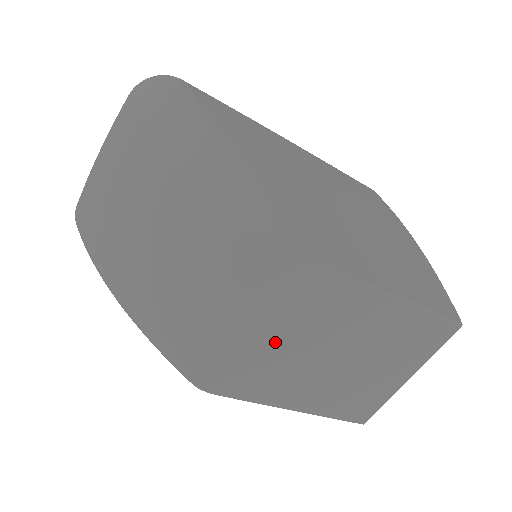
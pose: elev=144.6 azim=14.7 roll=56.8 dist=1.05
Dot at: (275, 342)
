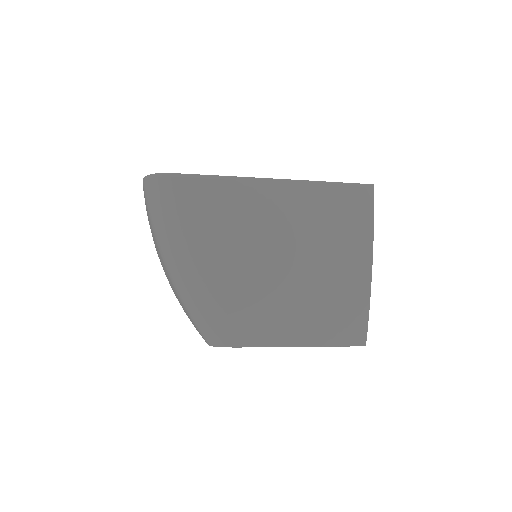
Dot at: occluded
